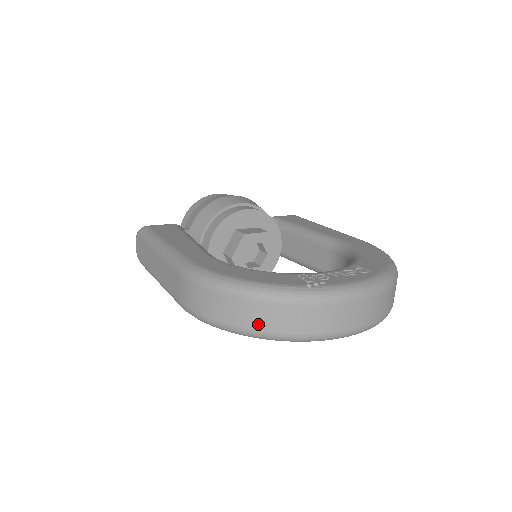
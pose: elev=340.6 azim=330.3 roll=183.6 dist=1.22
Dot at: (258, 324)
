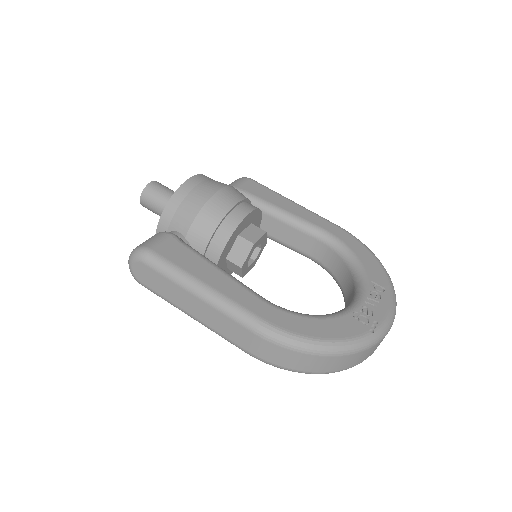
Dot at: (336, 368)
